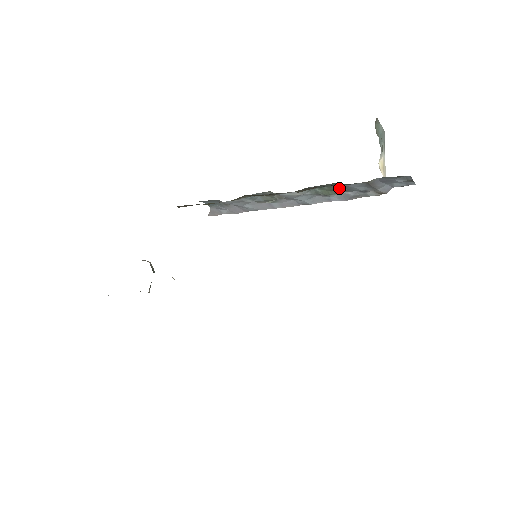
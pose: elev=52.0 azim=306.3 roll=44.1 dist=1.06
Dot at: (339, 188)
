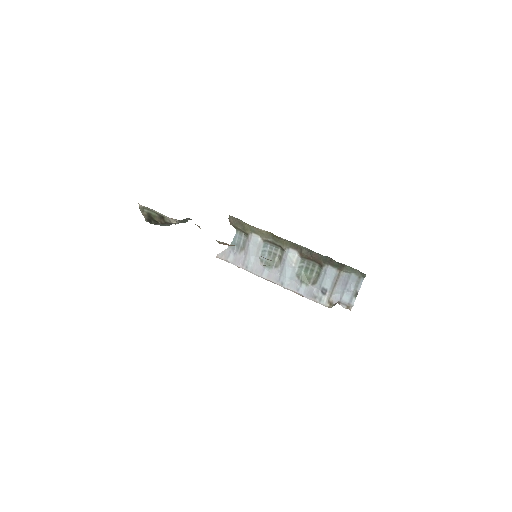
Dot at: (314, 279)
